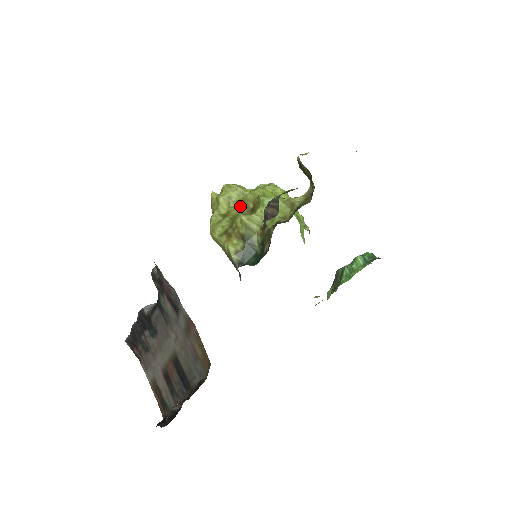
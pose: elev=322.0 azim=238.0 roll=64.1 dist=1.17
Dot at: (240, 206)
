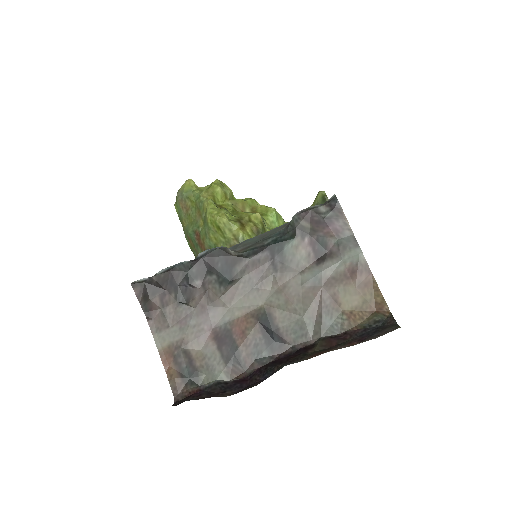
Dot at: (236, 206)
